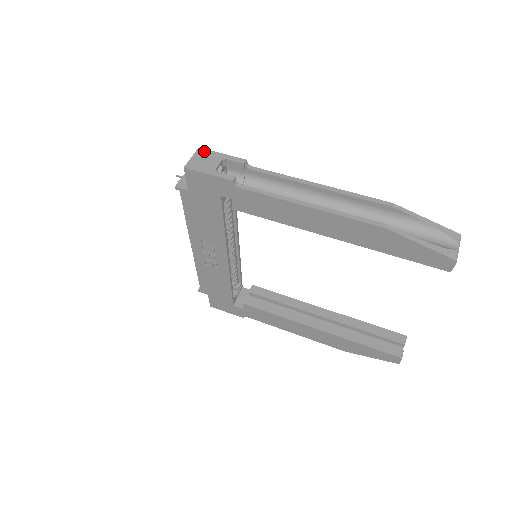
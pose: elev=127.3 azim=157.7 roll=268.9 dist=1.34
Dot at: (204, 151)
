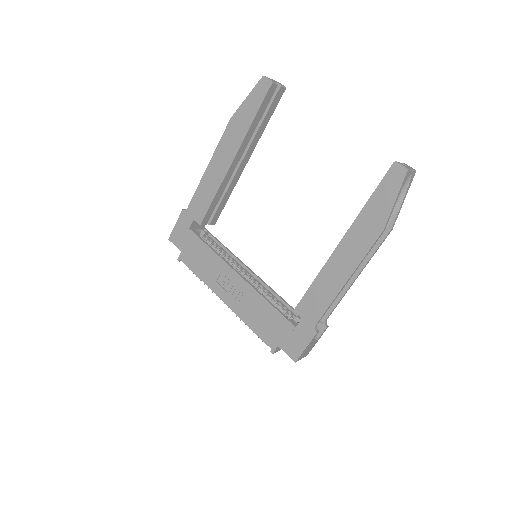
Dot at: occluded
